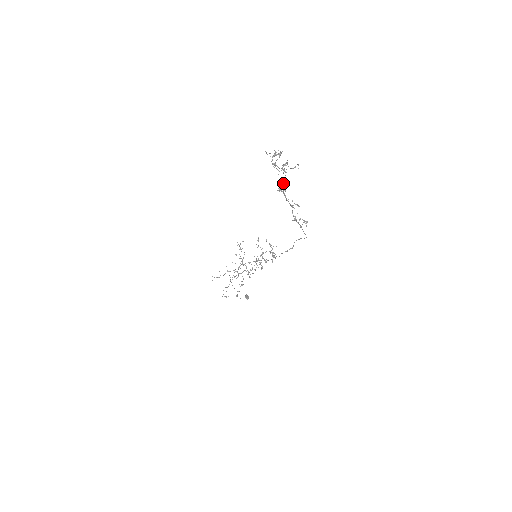
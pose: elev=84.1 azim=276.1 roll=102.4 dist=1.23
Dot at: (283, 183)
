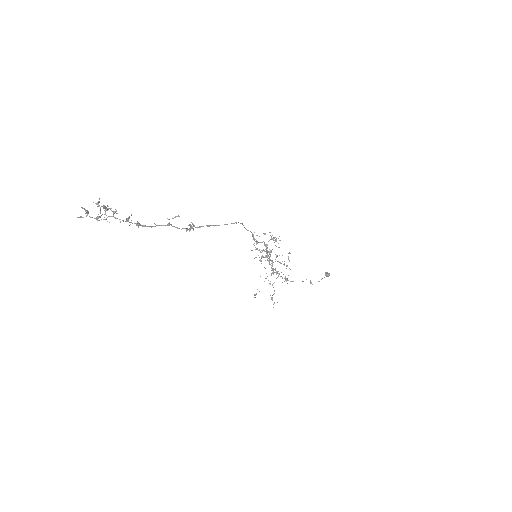
Dot at: occluded
